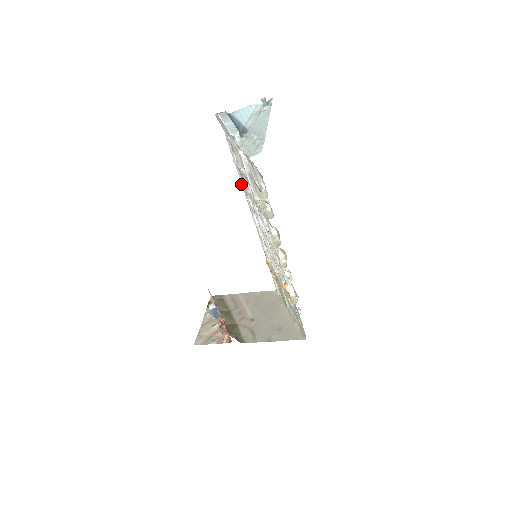
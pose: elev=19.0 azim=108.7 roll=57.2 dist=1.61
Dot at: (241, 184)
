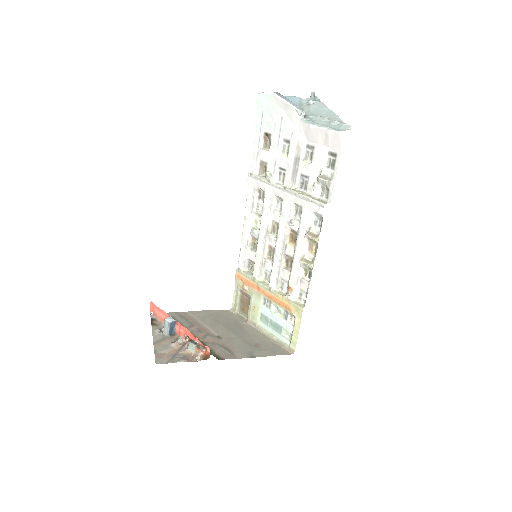
Dot at: (253, 176)
